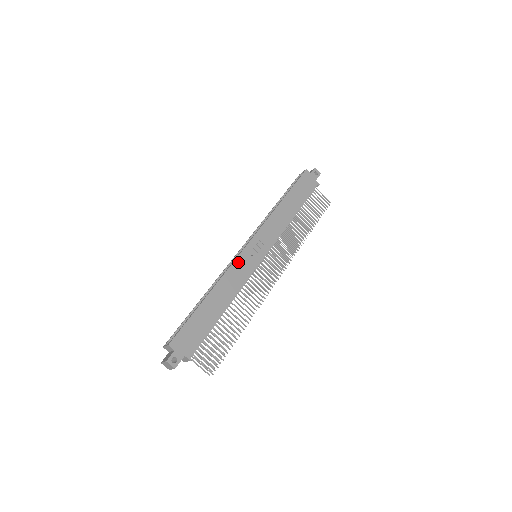
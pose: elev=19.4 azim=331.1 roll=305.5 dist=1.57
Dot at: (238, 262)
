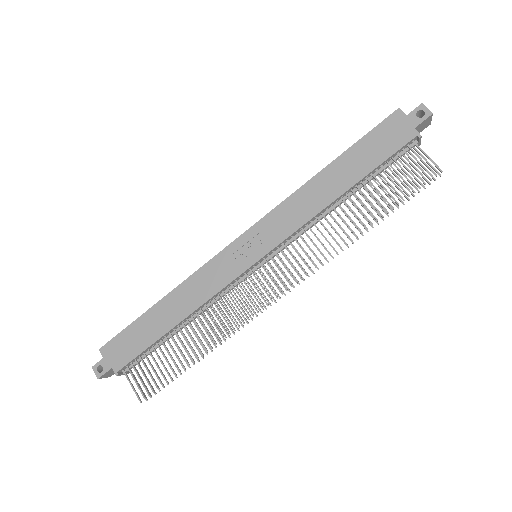
Dot at: (215, 262)
